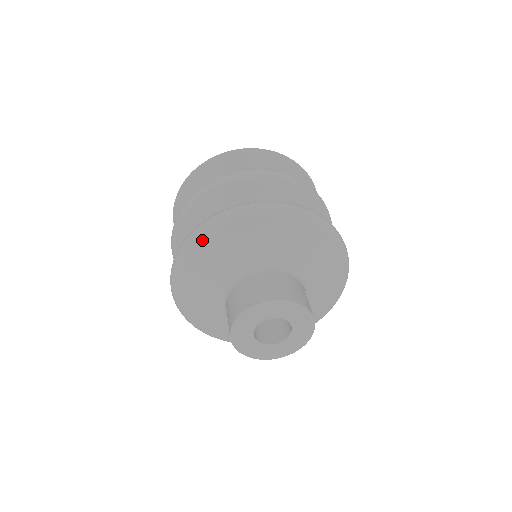
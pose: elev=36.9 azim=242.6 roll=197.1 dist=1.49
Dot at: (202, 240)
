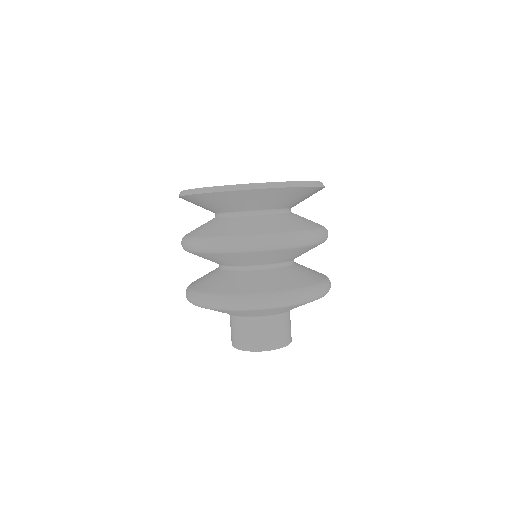
Dot at: (283, 308)
